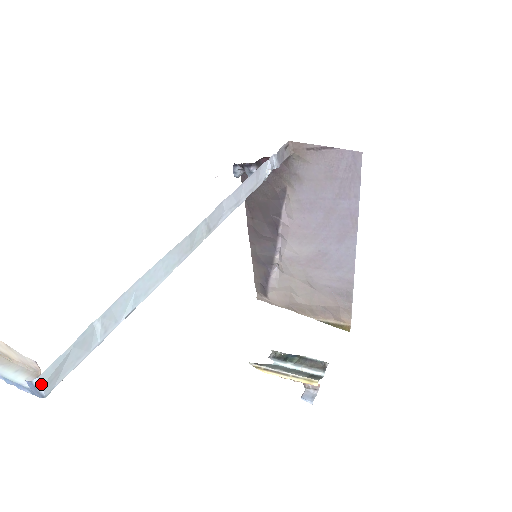
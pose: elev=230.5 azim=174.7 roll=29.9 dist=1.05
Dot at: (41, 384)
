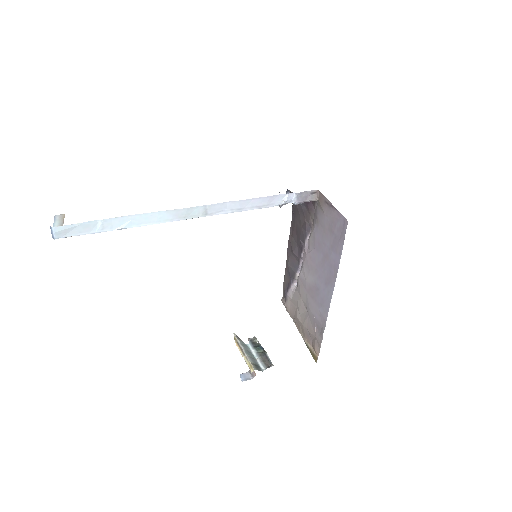
Dot at: (55, 231)
